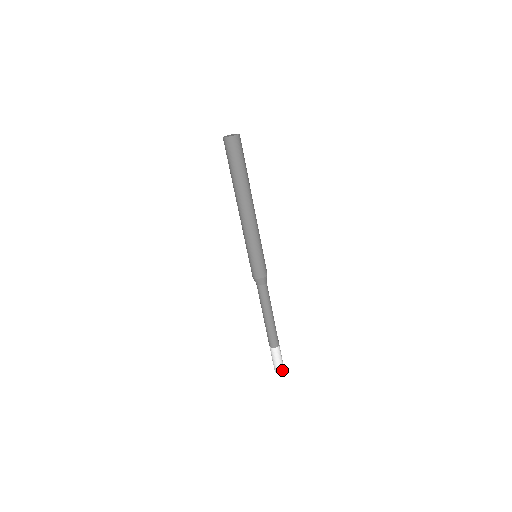
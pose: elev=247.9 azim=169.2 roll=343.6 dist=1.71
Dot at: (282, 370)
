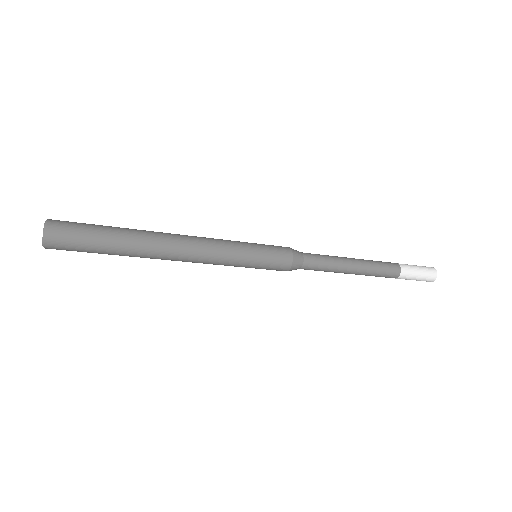
Dot at: (435, 275)
